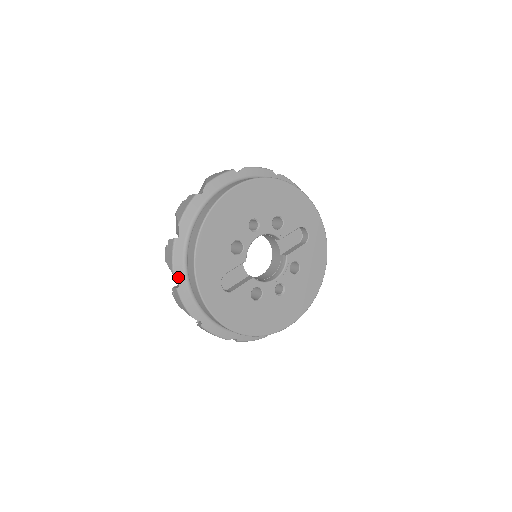
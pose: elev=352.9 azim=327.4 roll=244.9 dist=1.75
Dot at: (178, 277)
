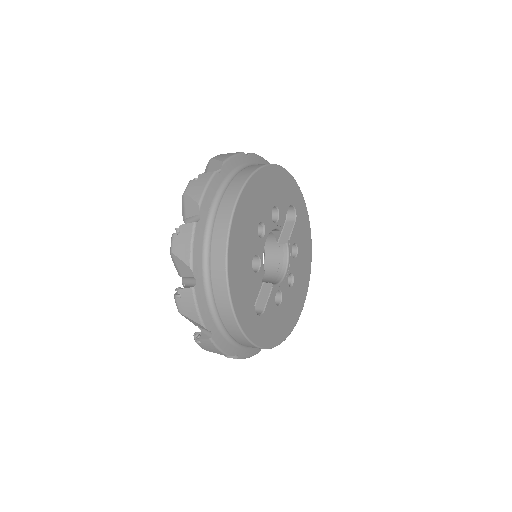
Dot at: (208, 326)
